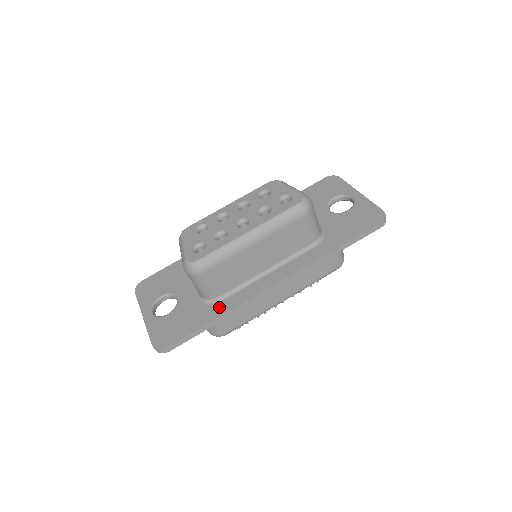
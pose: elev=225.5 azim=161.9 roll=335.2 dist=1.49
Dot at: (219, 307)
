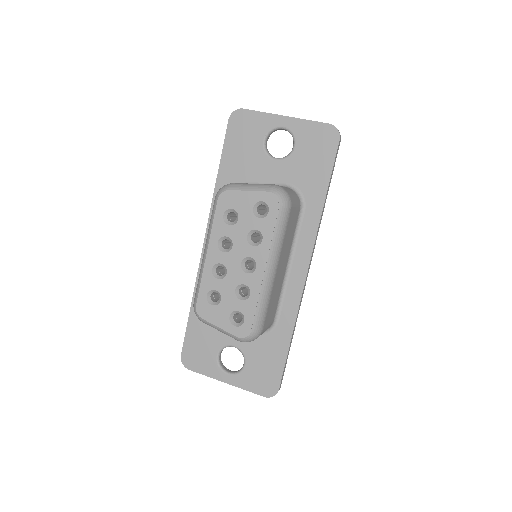
Dot at: (282, 328)
